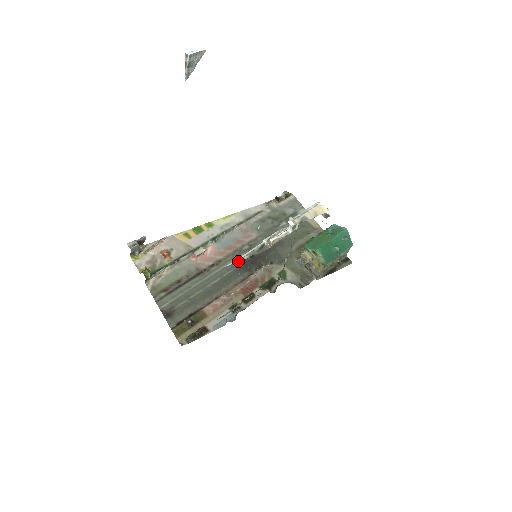
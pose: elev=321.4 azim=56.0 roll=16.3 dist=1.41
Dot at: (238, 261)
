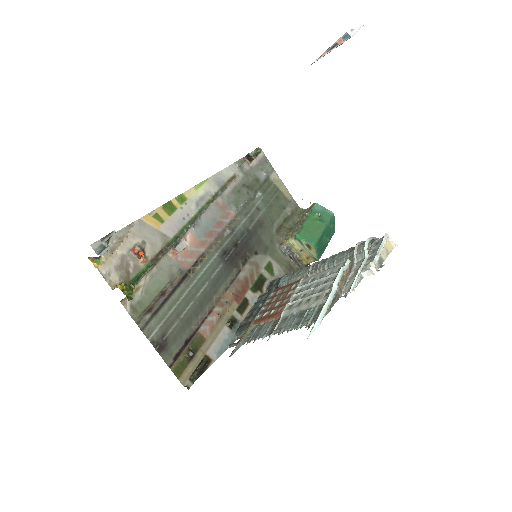
Dot at: (319, 323)
